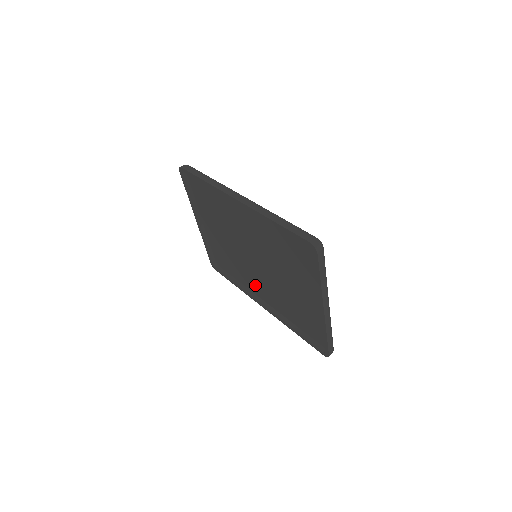
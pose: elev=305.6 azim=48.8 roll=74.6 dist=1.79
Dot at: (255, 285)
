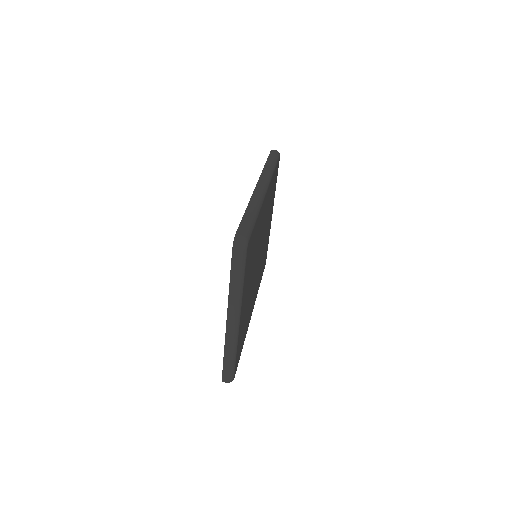
Dot at: occluded
